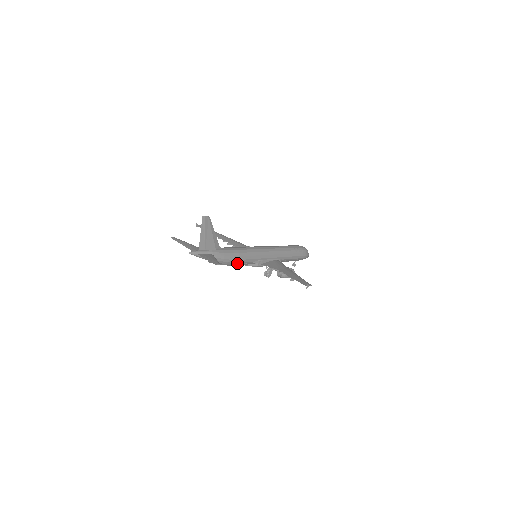
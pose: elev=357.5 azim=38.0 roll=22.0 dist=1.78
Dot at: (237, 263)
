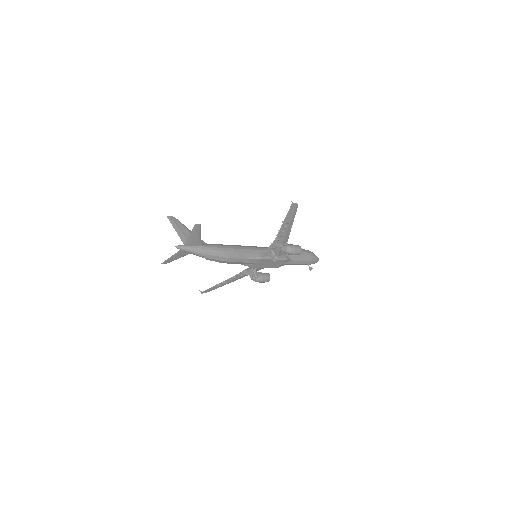
Dot at: (235, 253)
